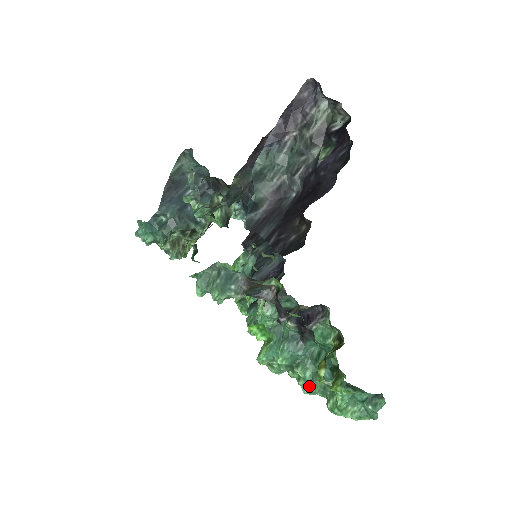
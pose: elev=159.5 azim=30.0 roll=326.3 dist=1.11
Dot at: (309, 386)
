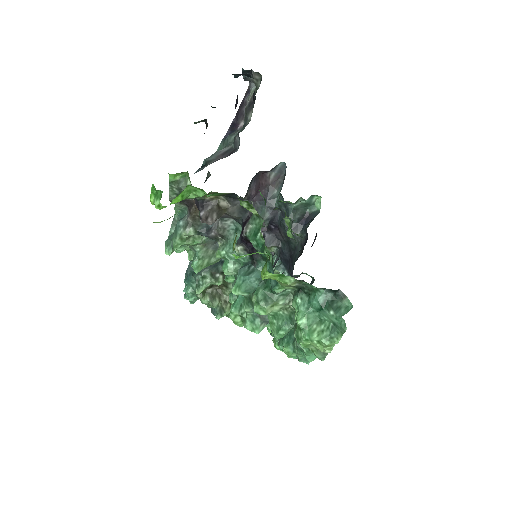
Dot at: (276, 323)
